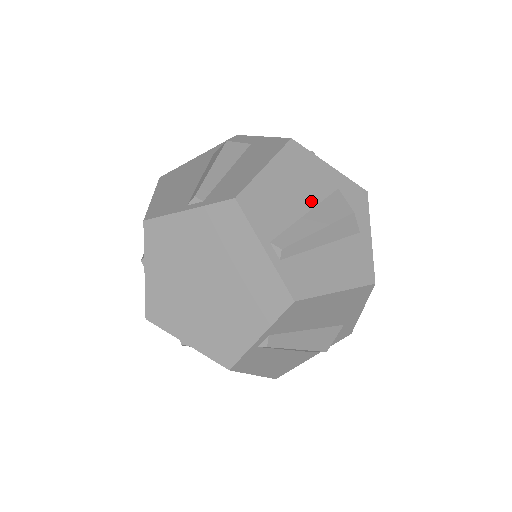
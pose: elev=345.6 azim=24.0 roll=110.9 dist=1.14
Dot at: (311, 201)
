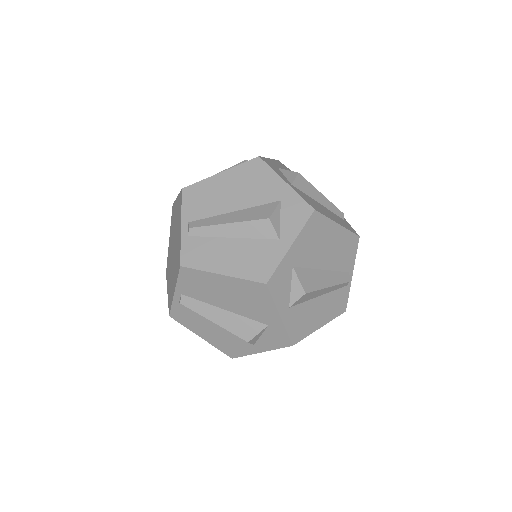
Dot at: (245, 204)
